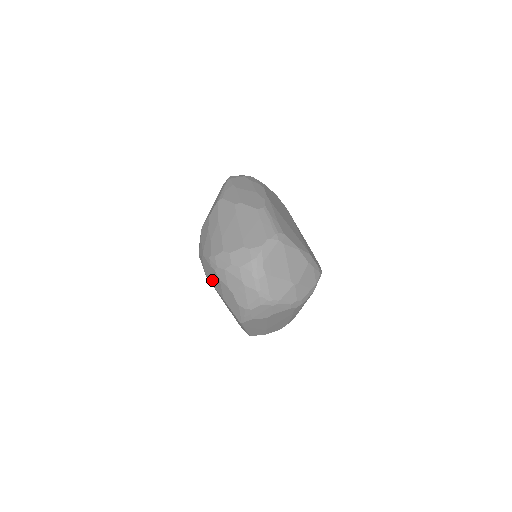
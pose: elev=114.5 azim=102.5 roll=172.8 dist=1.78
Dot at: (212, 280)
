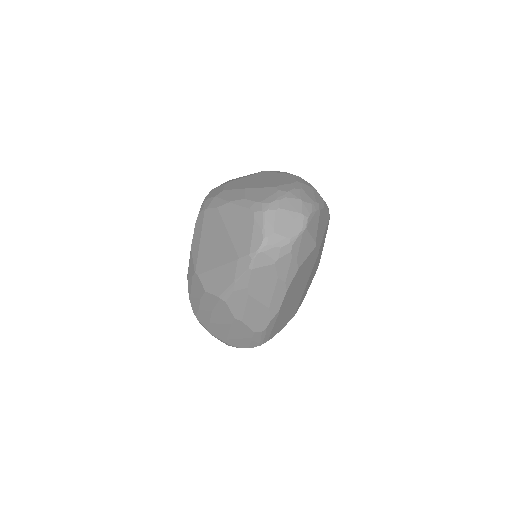
Dot at: occluded
